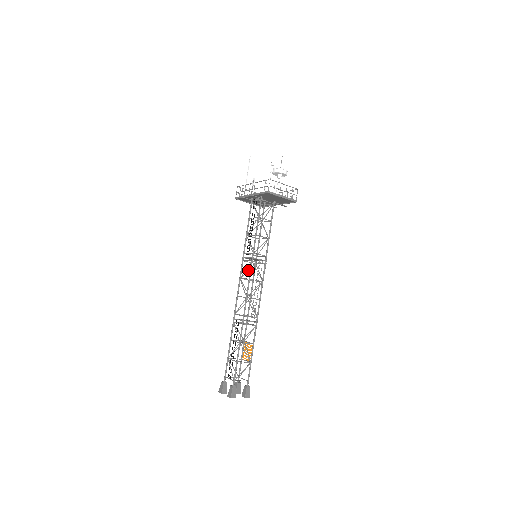
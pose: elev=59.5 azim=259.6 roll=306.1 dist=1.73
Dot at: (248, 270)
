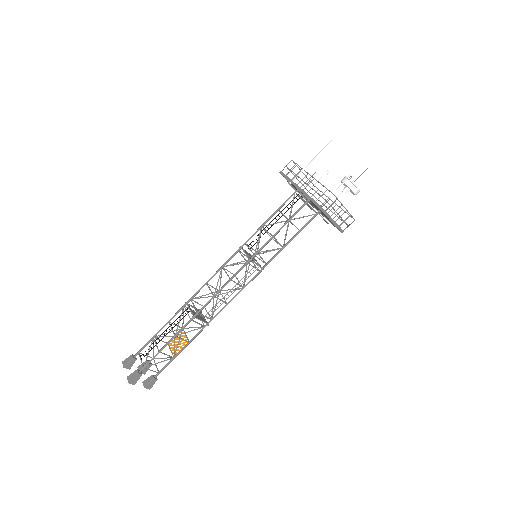
Dot at: (237, 262)
